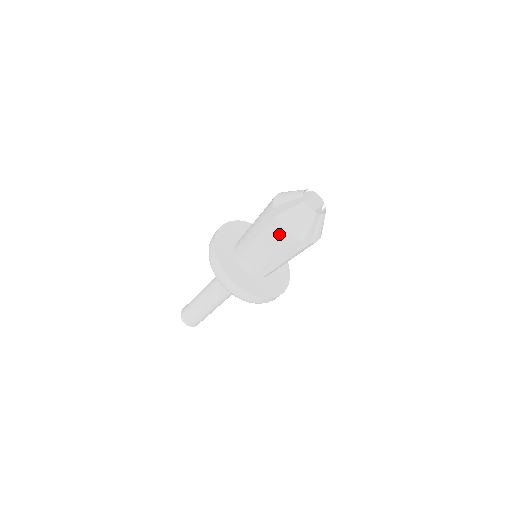
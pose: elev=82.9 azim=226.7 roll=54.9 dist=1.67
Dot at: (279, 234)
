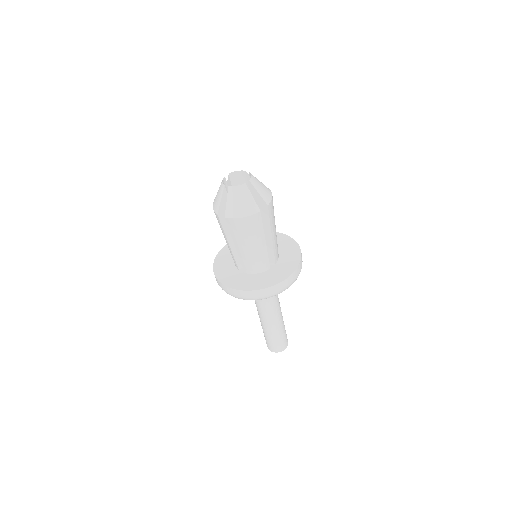
Dot at: (241, 226)
